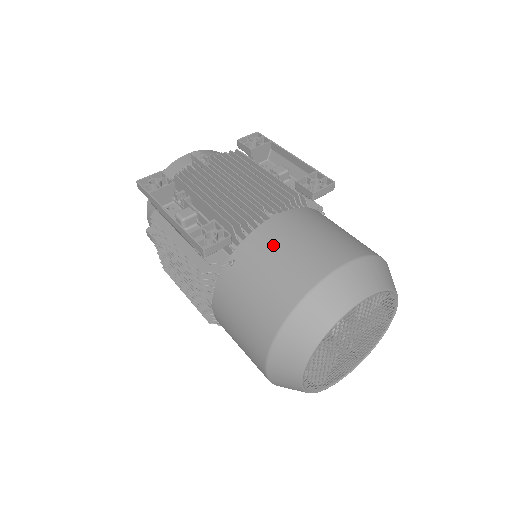
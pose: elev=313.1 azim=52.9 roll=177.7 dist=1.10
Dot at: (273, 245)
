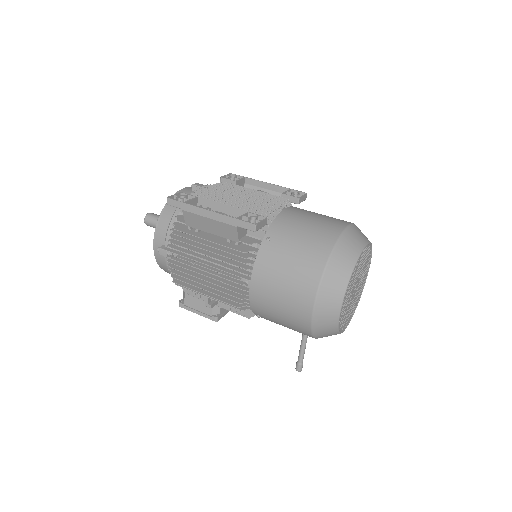
Dot at: (296, 222)
